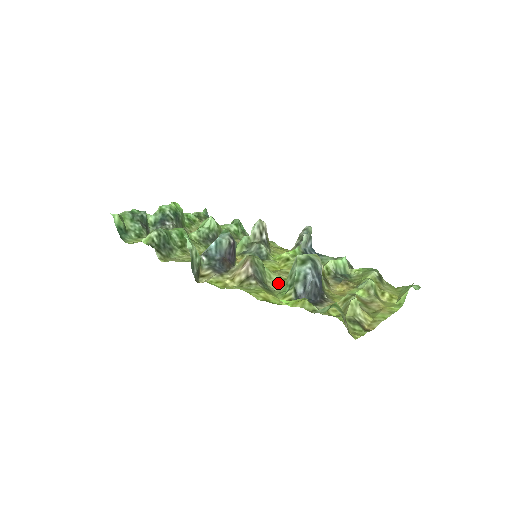
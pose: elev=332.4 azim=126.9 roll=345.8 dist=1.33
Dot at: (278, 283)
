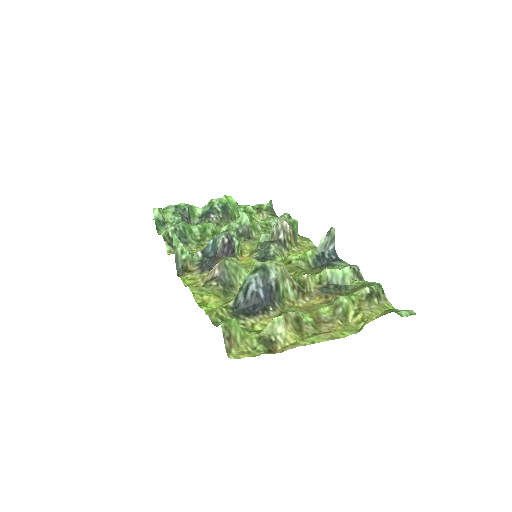
Dot at: occluded
